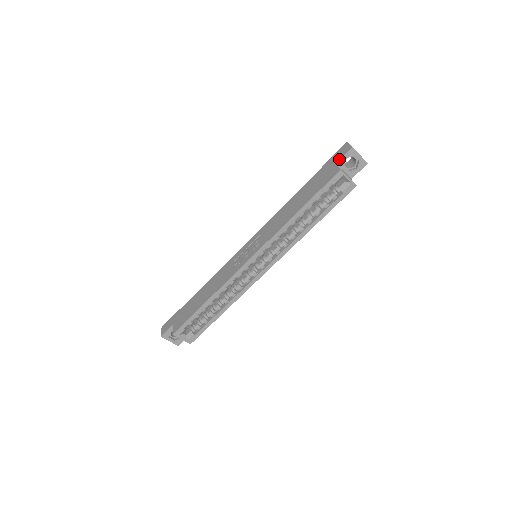
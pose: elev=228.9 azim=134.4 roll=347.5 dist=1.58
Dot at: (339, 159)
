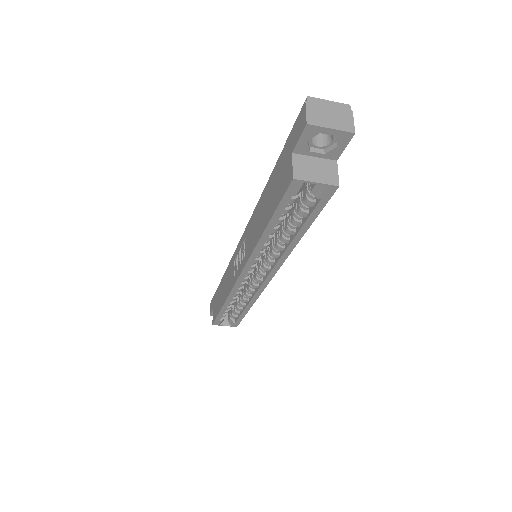
Dot at: (294, 145)
